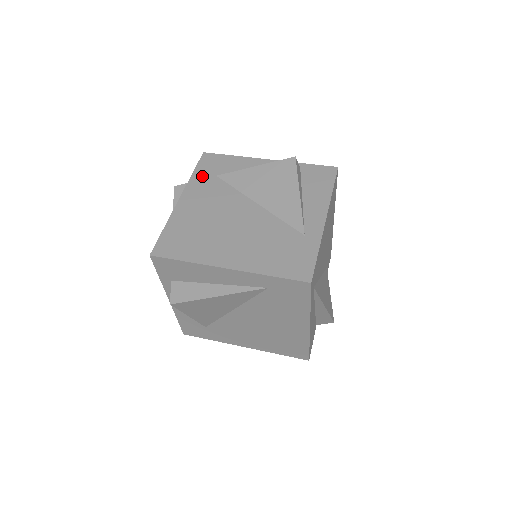
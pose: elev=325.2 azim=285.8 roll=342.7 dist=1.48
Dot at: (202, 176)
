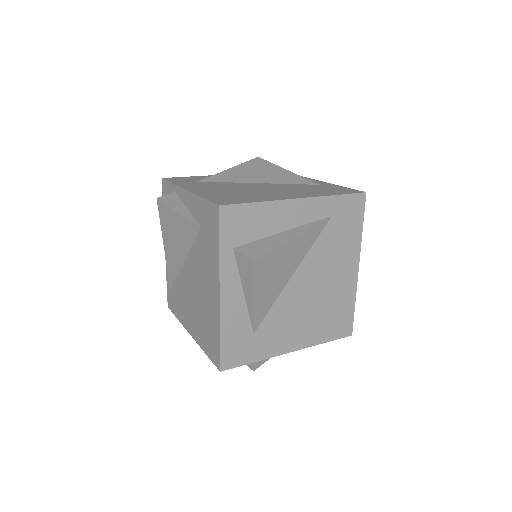
Dot at: (185, 182)
